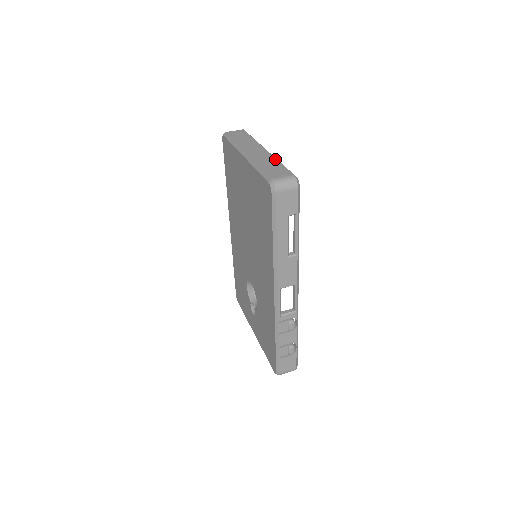
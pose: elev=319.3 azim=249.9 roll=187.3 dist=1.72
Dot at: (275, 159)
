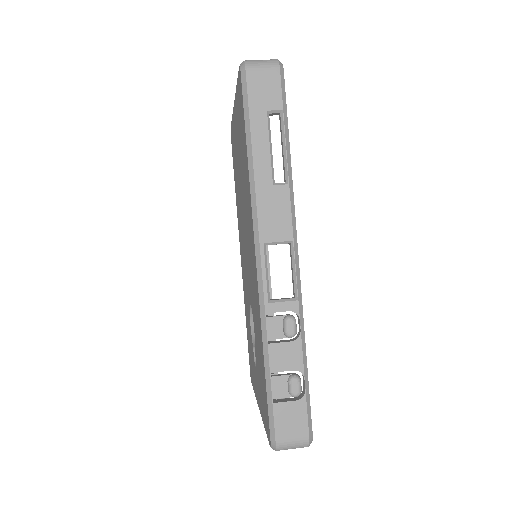
Dot at: occluded
